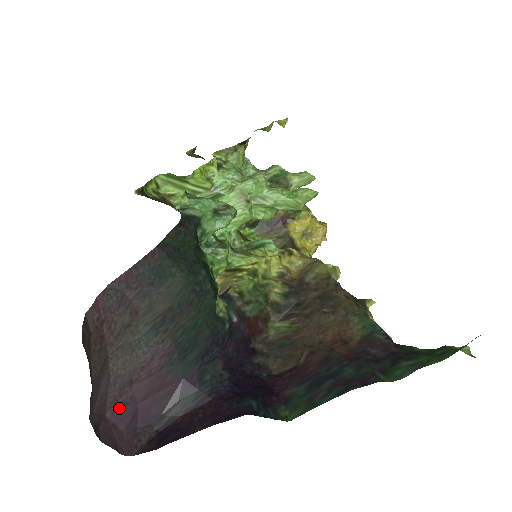
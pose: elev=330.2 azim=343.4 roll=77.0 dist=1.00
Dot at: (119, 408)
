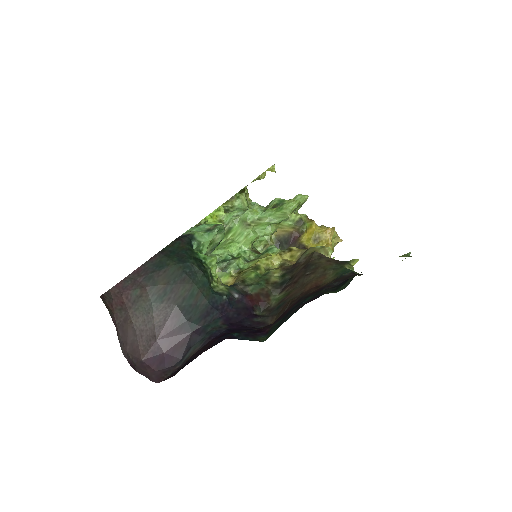
Dot at: (151, 355)
